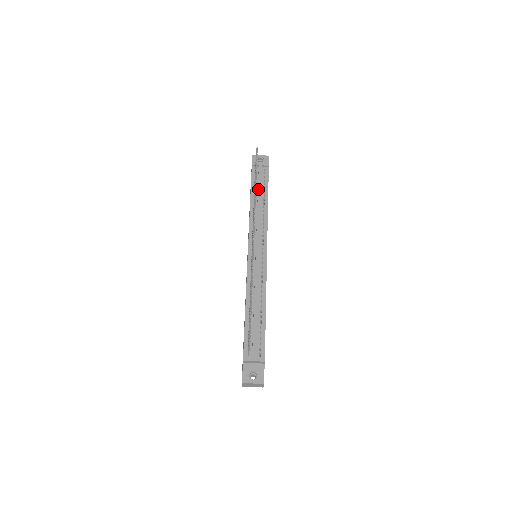
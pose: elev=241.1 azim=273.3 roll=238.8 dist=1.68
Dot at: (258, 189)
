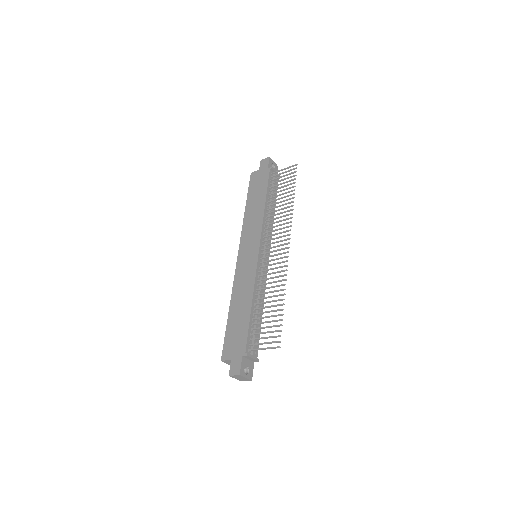
Dot at: (273, 195)
